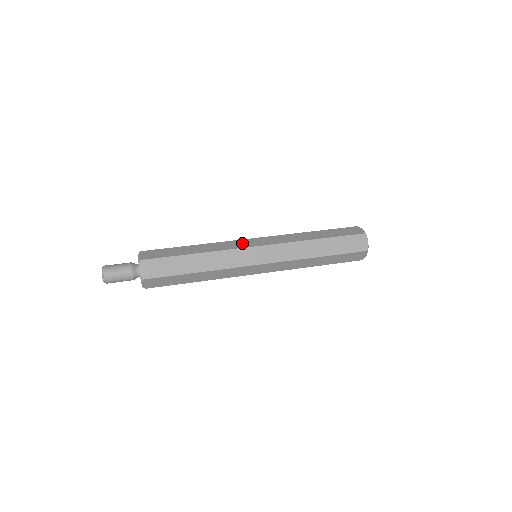
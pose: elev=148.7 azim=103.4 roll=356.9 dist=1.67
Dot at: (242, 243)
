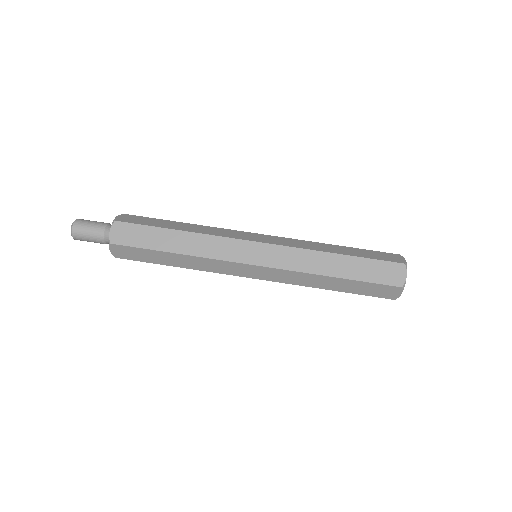
Dot at: (241, 234)
